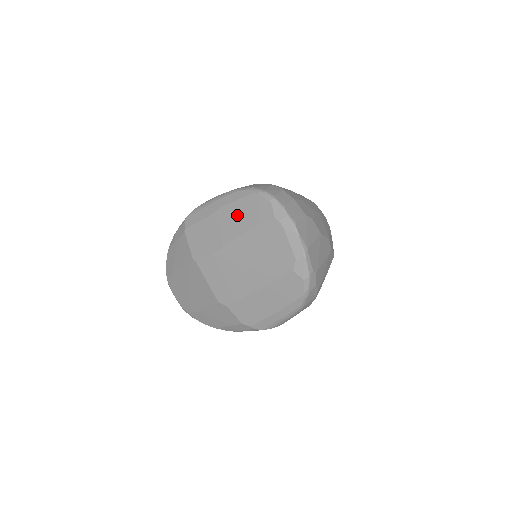
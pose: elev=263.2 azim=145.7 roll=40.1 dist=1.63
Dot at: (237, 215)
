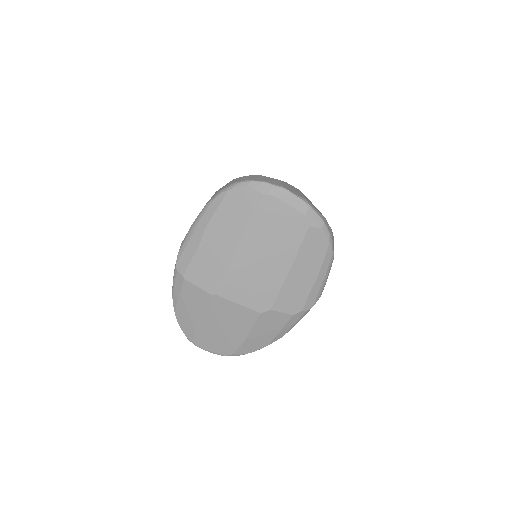
Dot at: (226, 222)
